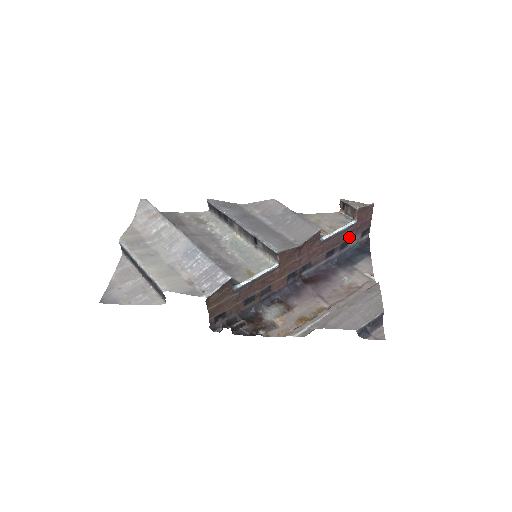
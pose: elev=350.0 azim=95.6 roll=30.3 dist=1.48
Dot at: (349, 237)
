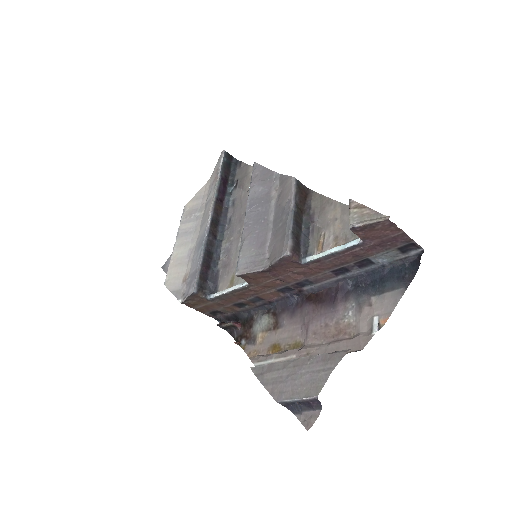
Dot at: (367, 255)
